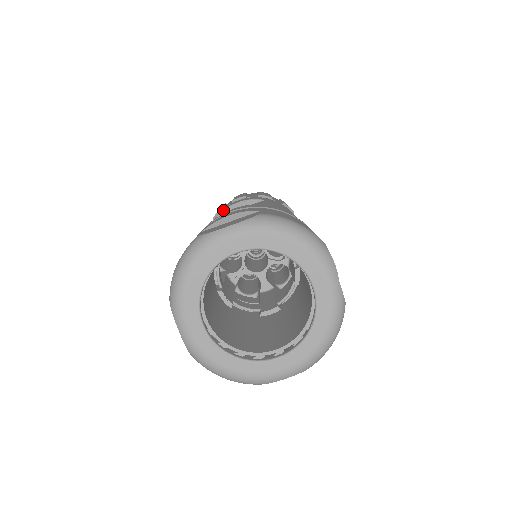
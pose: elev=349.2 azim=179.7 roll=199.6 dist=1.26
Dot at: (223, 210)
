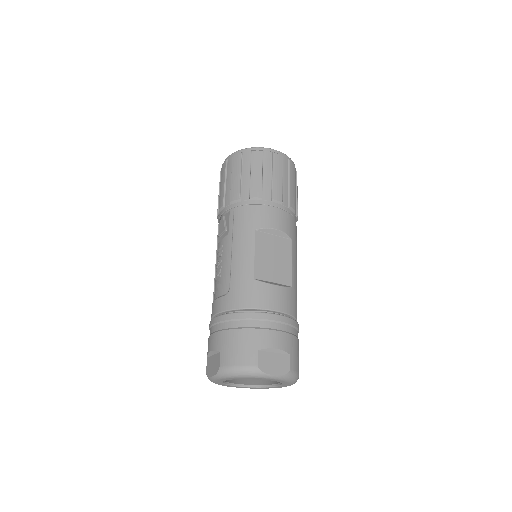
Dot at: (264, 228)
